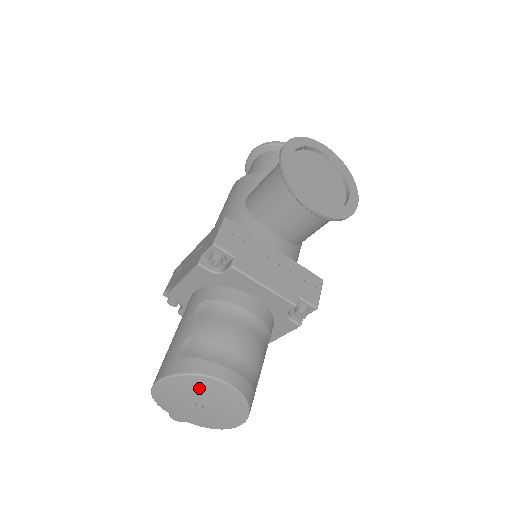
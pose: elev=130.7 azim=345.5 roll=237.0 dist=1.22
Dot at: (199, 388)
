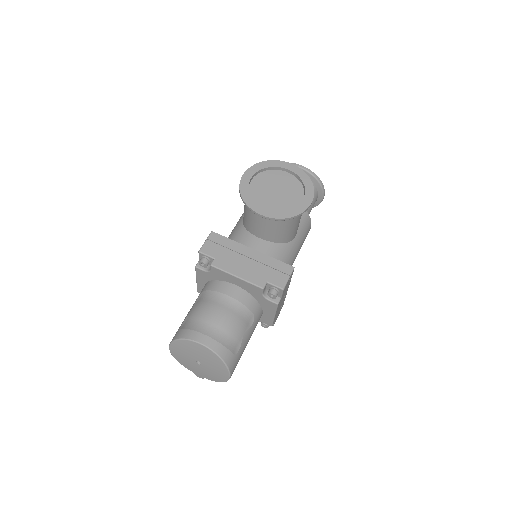
Dot at: (190, 349)
